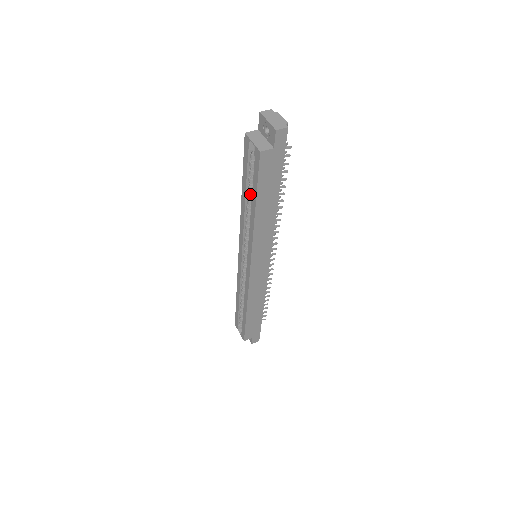
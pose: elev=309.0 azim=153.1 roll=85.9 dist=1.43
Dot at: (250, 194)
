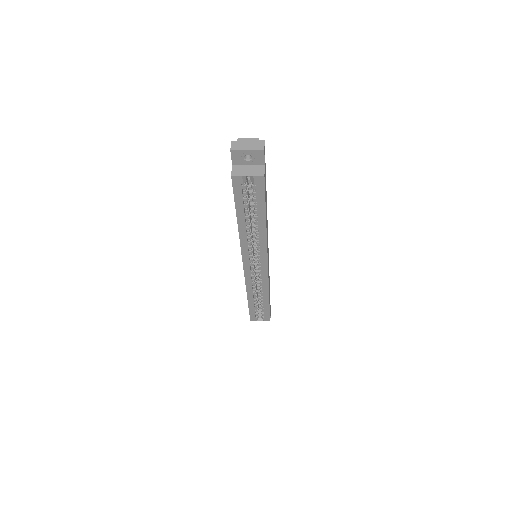
Dot at: (249, 216)
